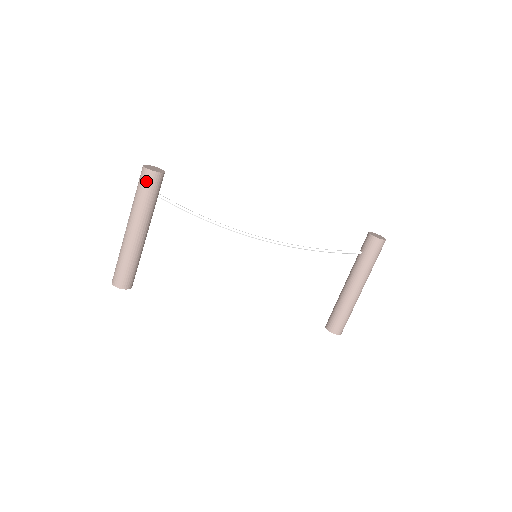
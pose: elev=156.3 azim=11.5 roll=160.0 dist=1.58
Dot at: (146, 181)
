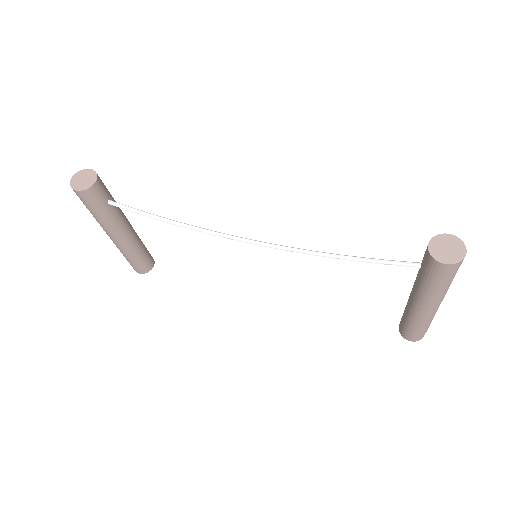
Dot at: occluded
